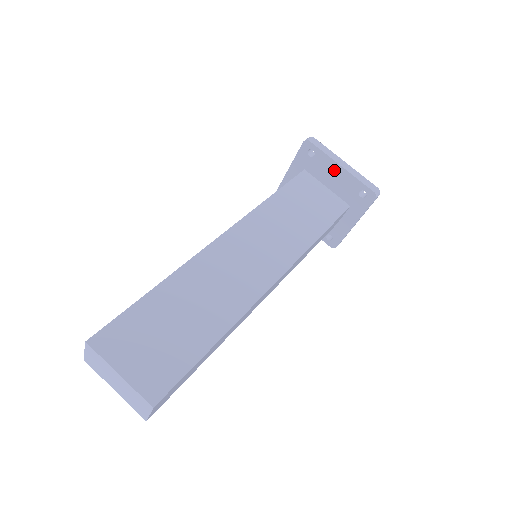
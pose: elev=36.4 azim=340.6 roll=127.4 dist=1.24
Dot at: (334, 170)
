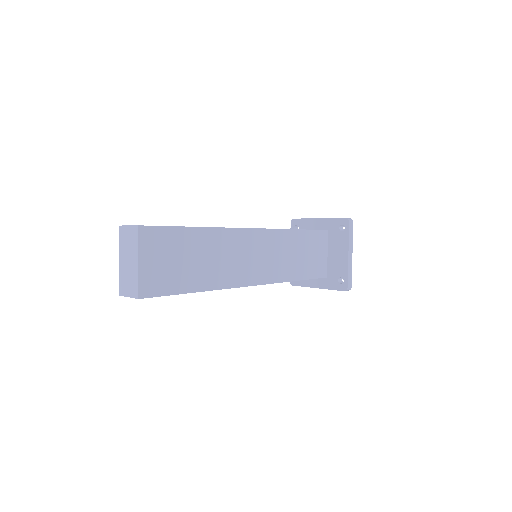
Dot at: (342, 251)
